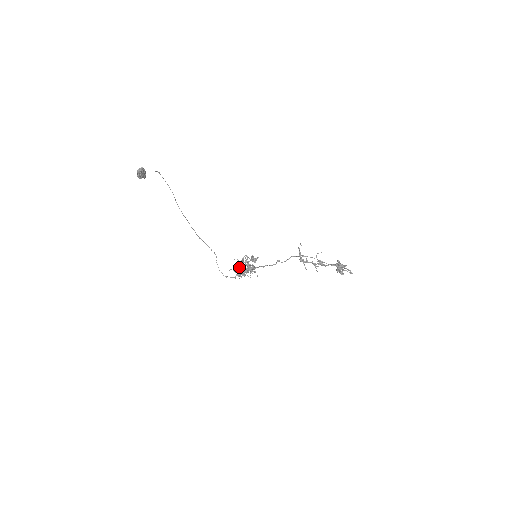
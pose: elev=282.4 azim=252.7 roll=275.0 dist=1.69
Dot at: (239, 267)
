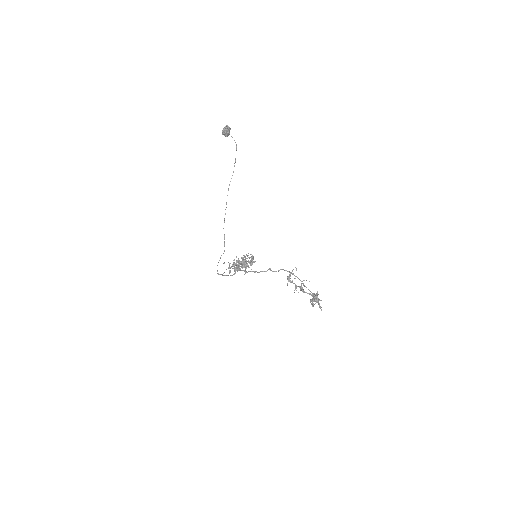
Dot at: occluded
